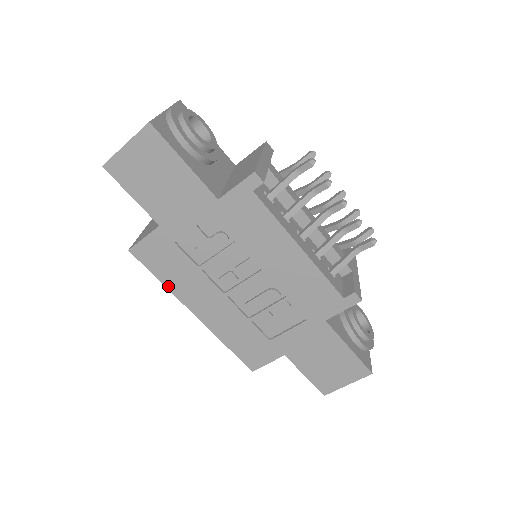
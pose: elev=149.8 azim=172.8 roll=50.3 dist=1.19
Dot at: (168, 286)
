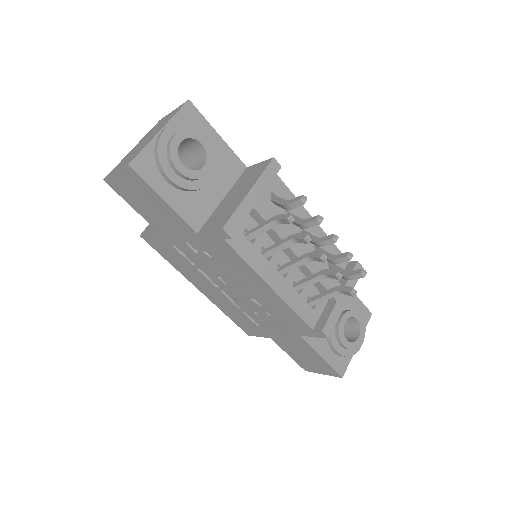
Dot at: (174, 266)
